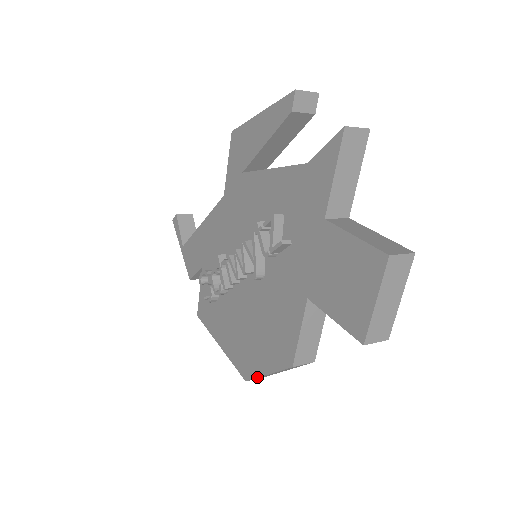
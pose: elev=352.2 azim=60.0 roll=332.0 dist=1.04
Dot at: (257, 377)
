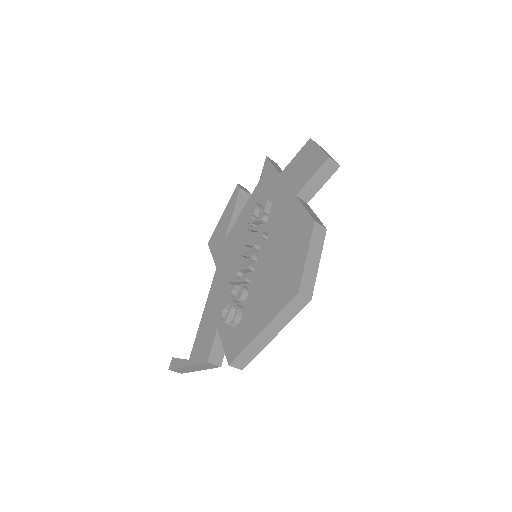
Dot at: (303, 271)
